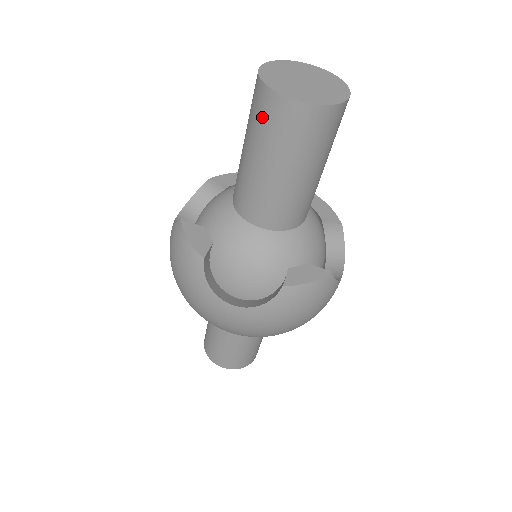
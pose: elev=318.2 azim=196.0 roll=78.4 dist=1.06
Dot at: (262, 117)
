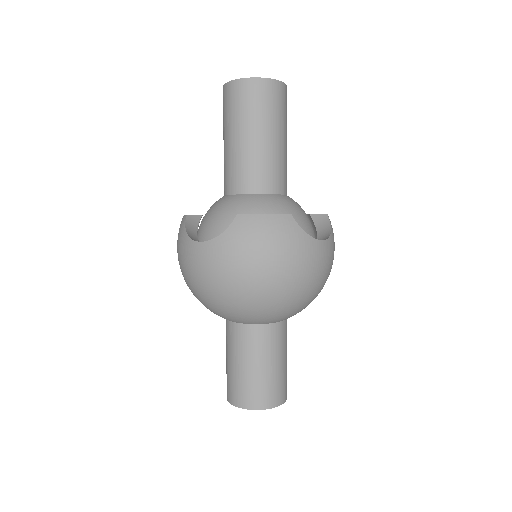
Dot at: (224, 107)
